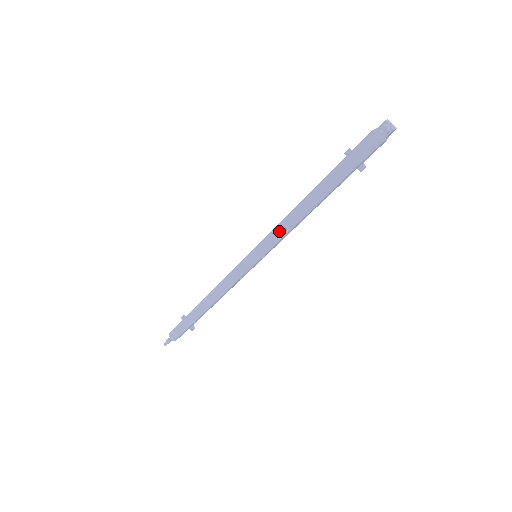
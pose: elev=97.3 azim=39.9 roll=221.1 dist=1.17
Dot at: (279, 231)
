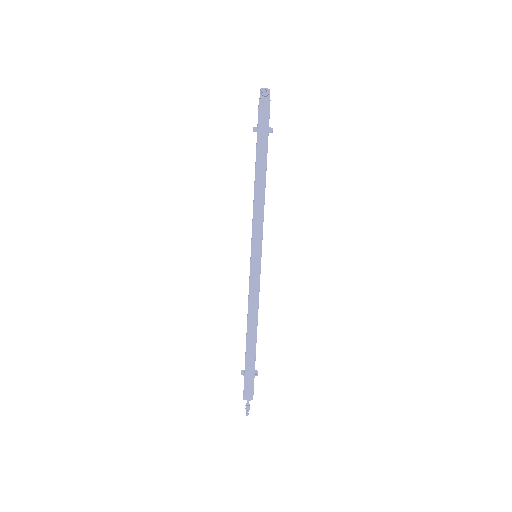
Dot at: (257, 218)
